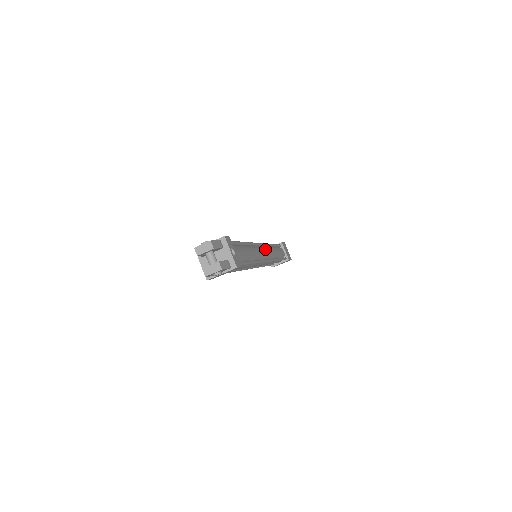
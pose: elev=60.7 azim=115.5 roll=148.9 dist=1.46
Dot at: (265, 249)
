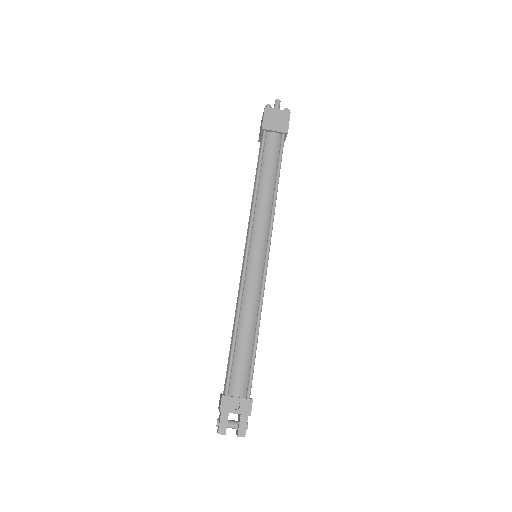
Dot at: (254, 243)
